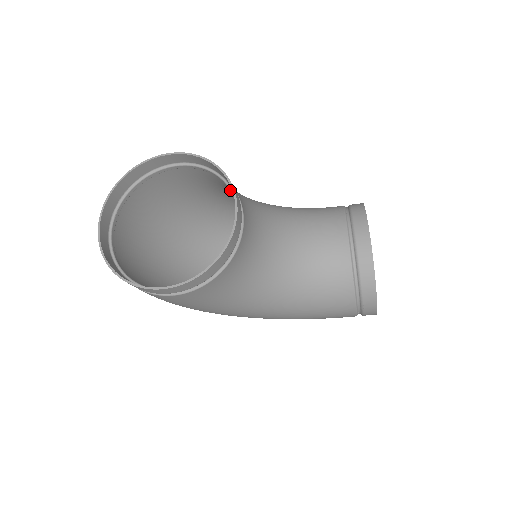
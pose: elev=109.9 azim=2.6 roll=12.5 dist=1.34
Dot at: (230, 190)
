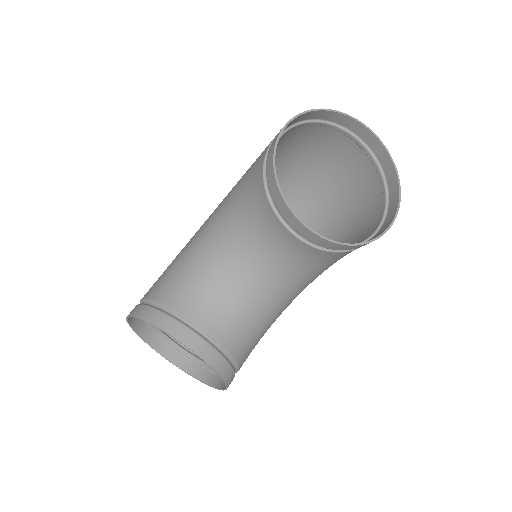
Dot at: (177, 320)
